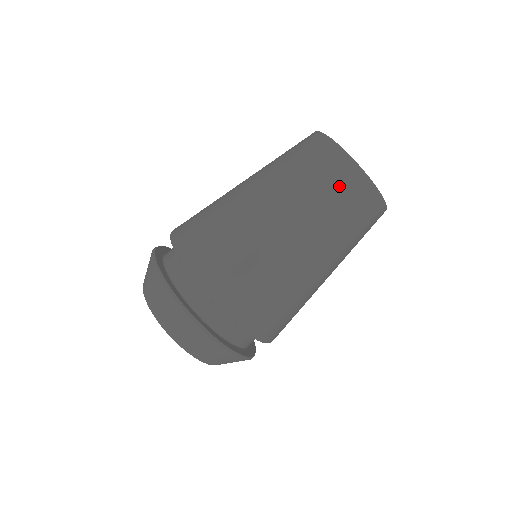
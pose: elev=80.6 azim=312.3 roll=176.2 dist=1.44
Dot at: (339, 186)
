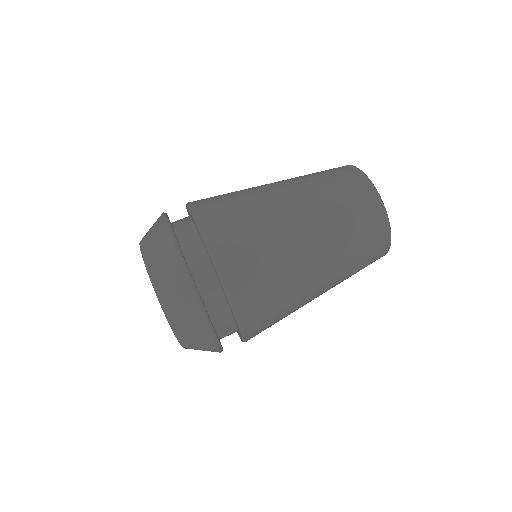
Dot at: (365, 221)
